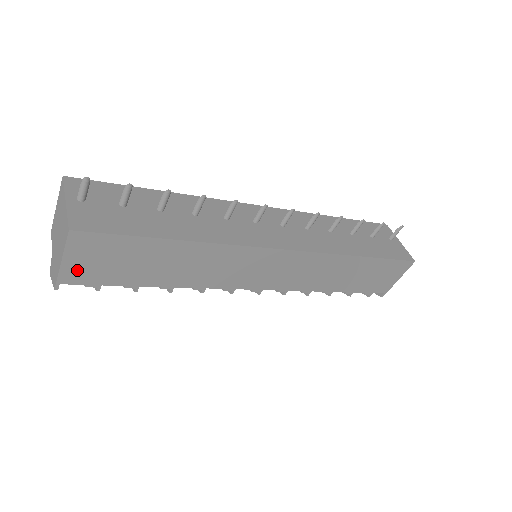
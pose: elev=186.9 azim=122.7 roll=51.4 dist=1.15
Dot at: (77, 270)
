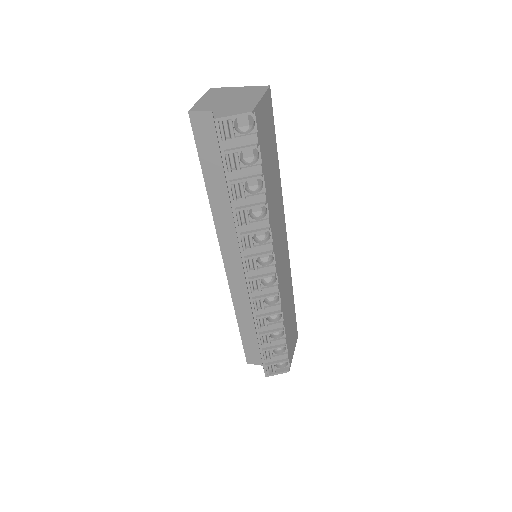
Dot at: (261, 115)
